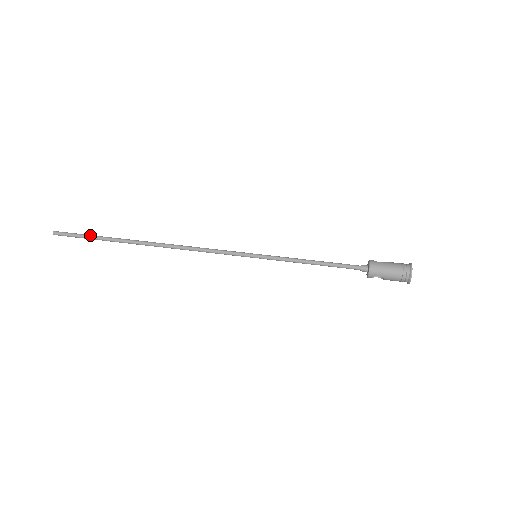
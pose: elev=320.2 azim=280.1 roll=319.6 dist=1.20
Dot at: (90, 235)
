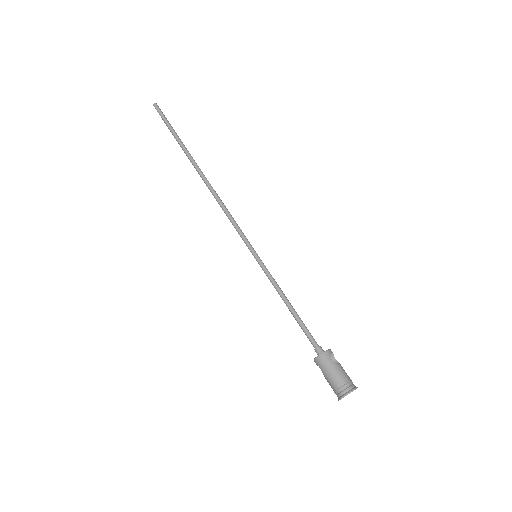
Dot at: (172, 128)
